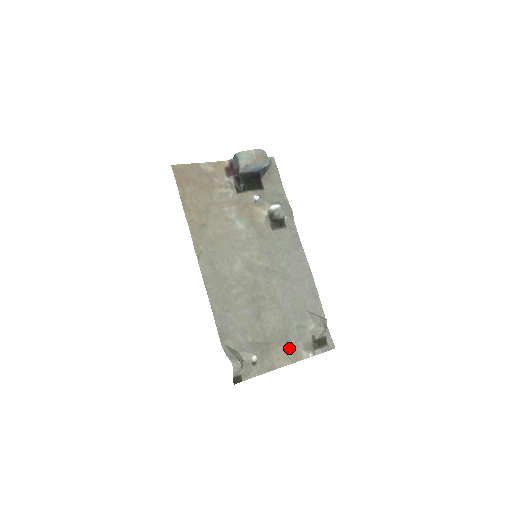
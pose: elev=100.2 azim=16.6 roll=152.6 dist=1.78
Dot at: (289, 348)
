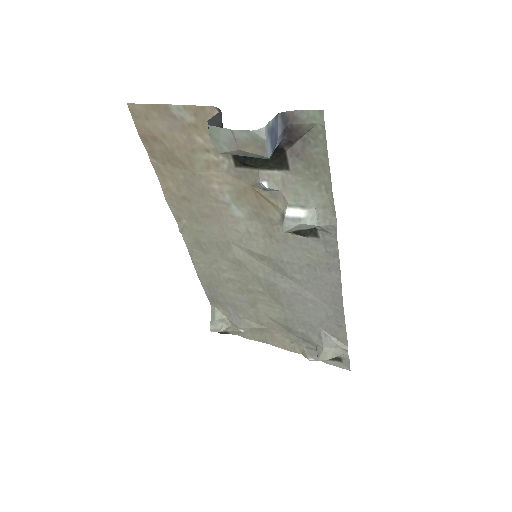
Dot at: (288, 340)
